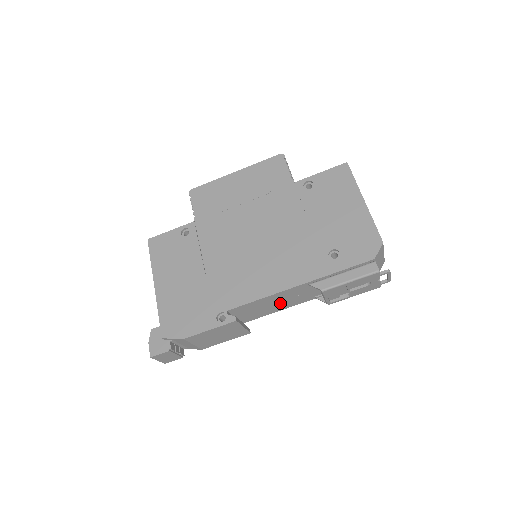
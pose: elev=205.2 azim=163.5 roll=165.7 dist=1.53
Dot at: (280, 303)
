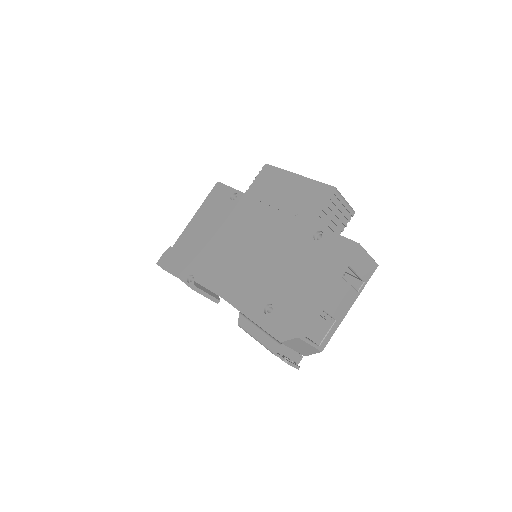
Dot at: occluded
